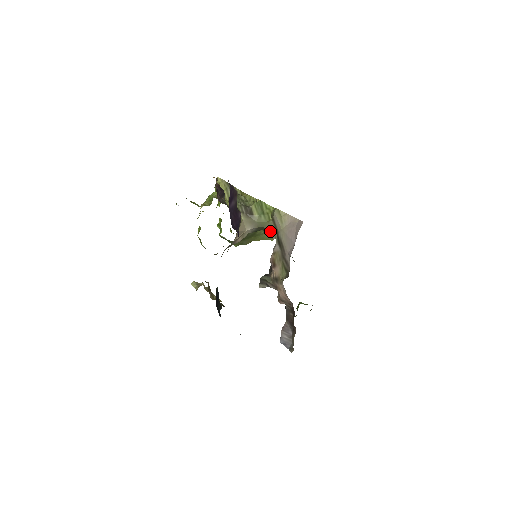
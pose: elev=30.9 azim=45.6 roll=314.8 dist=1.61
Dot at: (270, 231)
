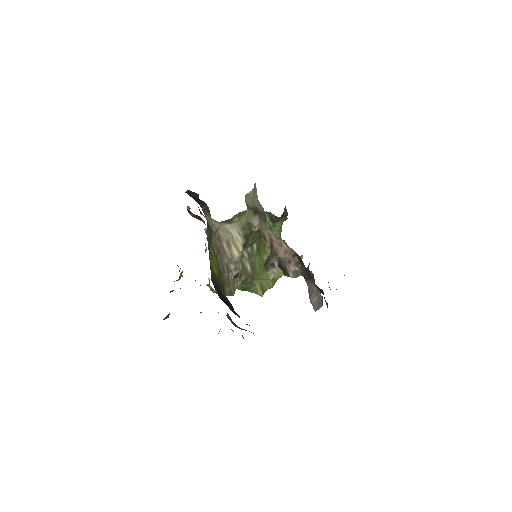
Dot at: (251, 219)
